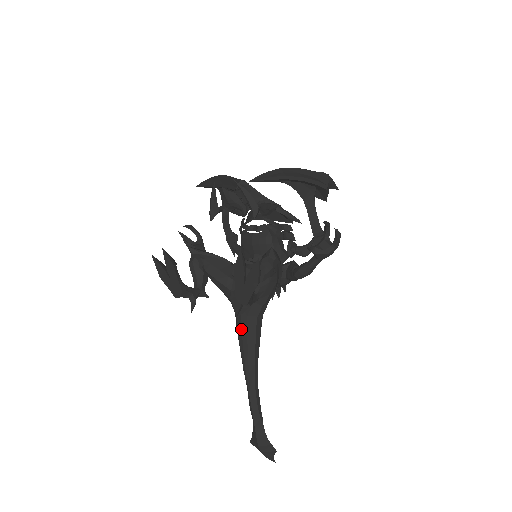
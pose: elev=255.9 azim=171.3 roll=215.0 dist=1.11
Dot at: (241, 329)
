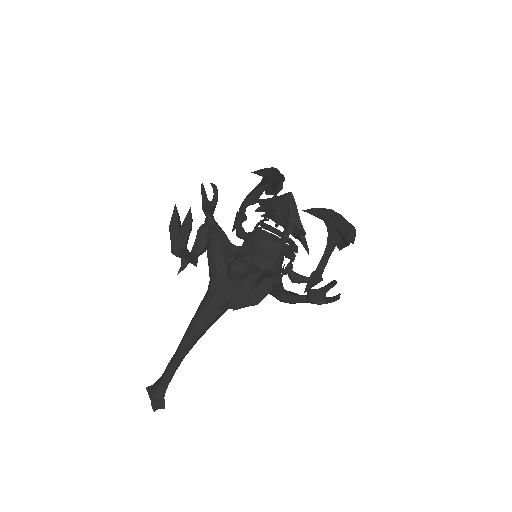
Dot at: (205, 308)
